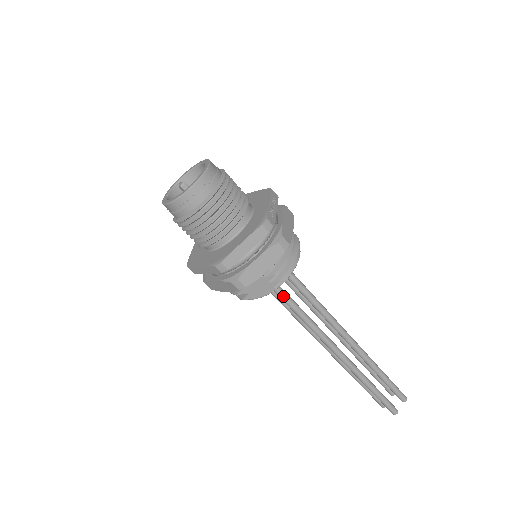
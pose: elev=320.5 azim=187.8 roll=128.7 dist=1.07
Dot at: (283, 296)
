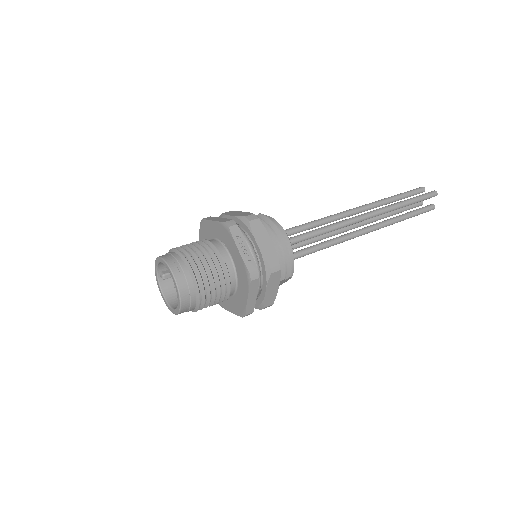
Dot at: occluded
